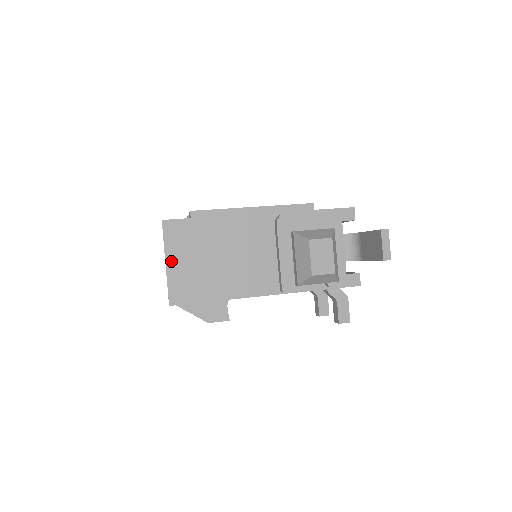
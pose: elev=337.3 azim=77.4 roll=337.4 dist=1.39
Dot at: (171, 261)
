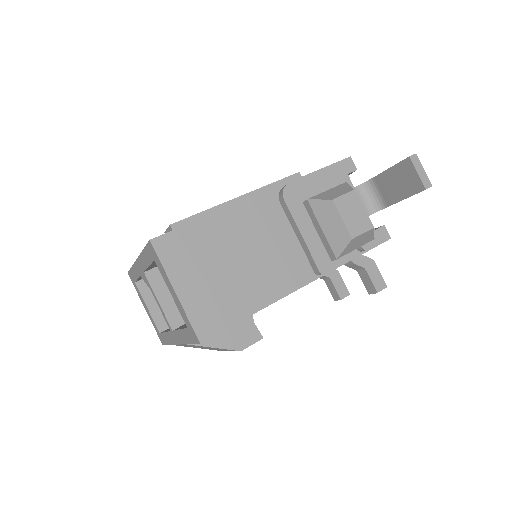
Dot at: (181, 287)
